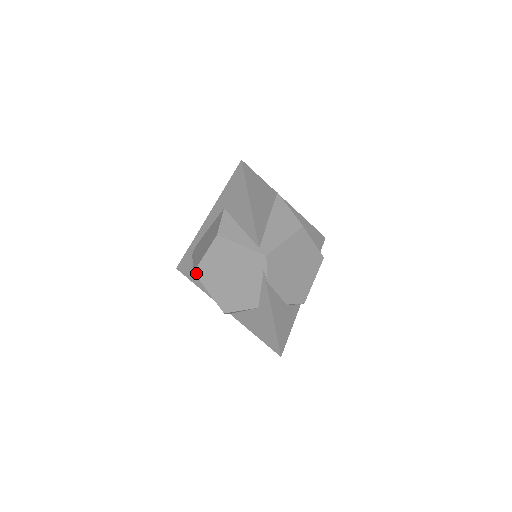
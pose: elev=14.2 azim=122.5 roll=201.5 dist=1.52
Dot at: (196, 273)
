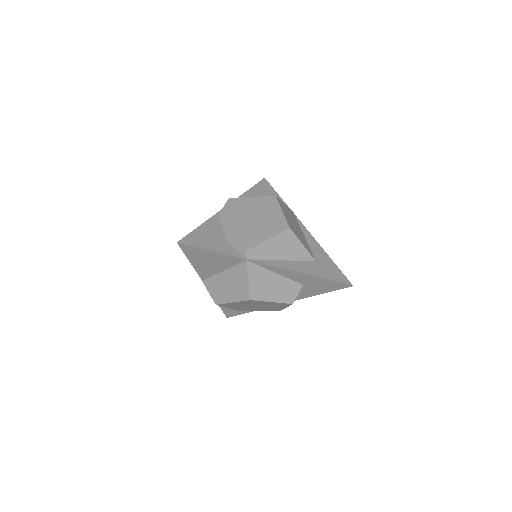
Dot at: occluded
